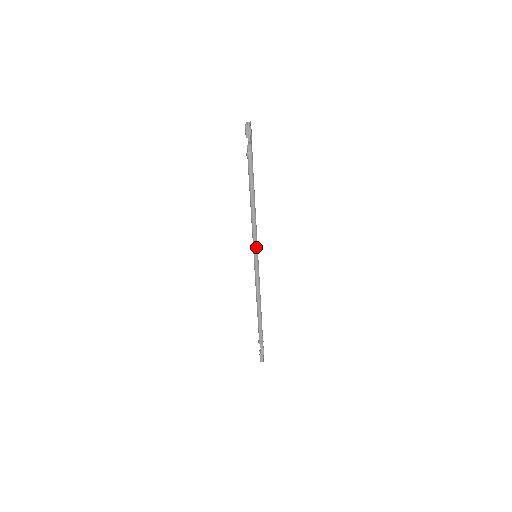
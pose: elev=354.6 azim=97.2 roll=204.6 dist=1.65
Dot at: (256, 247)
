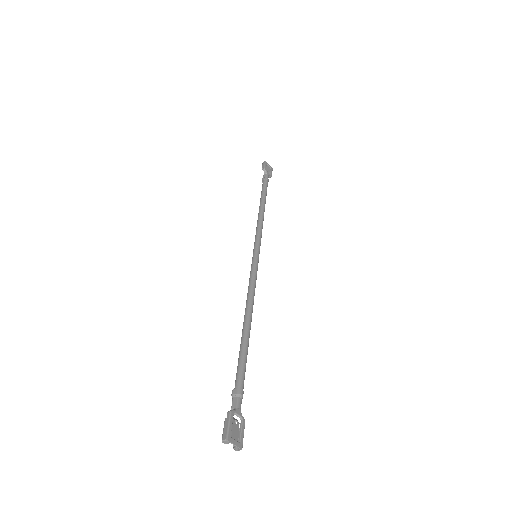
Dot at: (257, 244)
